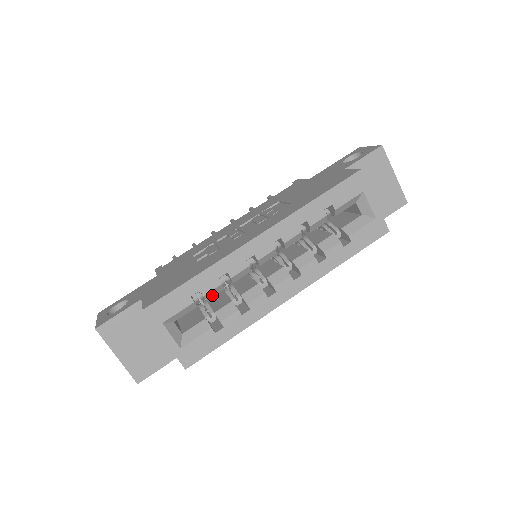
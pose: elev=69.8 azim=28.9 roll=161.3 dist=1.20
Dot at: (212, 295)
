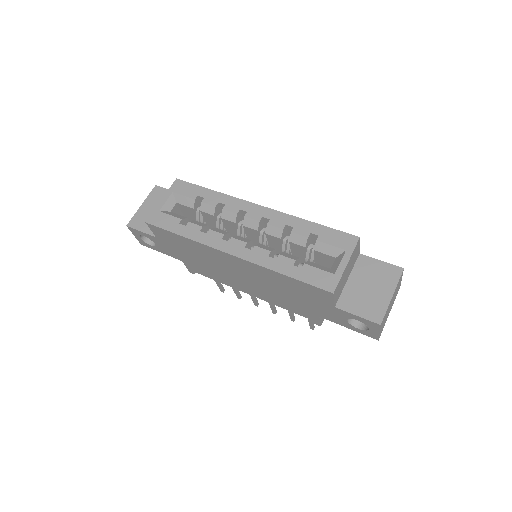
Dot at: (206, 210)
